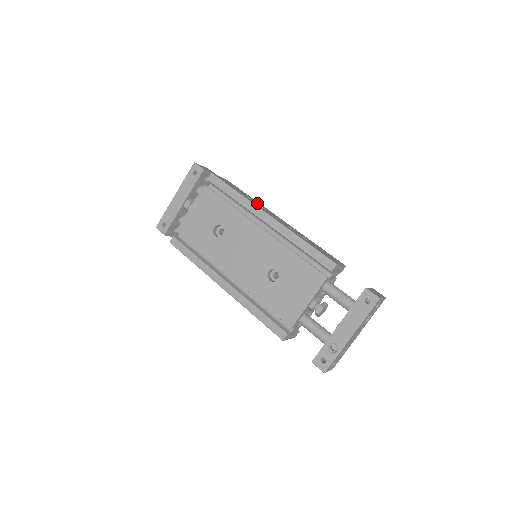
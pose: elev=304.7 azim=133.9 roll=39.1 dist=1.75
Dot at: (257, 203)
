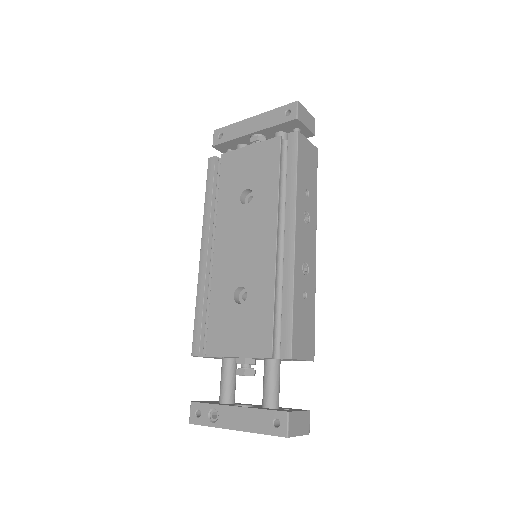
Dot at: (309, 207)
